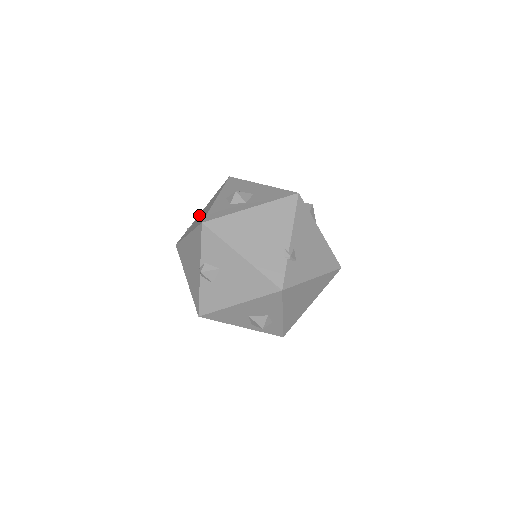
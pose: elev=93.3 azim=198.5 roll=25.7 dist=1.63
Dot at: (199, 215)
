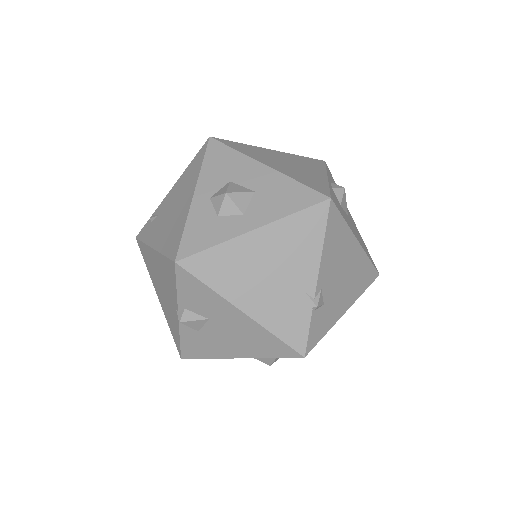
Dot at: (166, 201)
